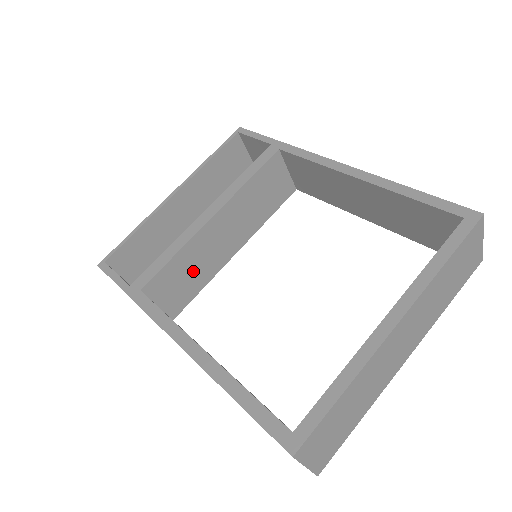
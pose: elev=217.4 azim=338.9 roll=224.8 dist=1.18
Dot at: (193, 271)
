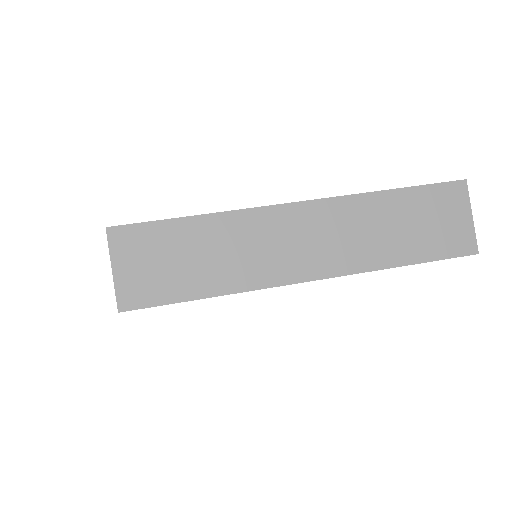
Dot at: occluded
